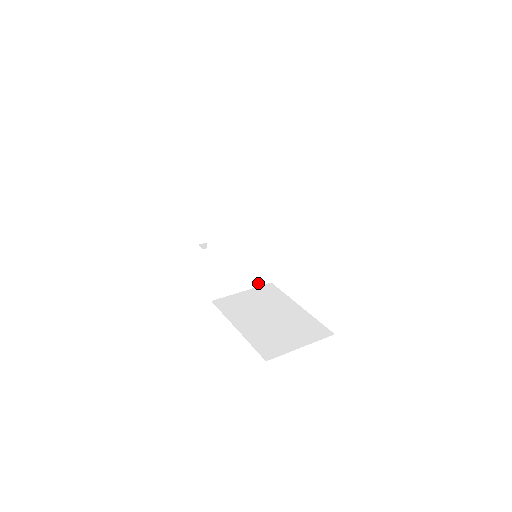
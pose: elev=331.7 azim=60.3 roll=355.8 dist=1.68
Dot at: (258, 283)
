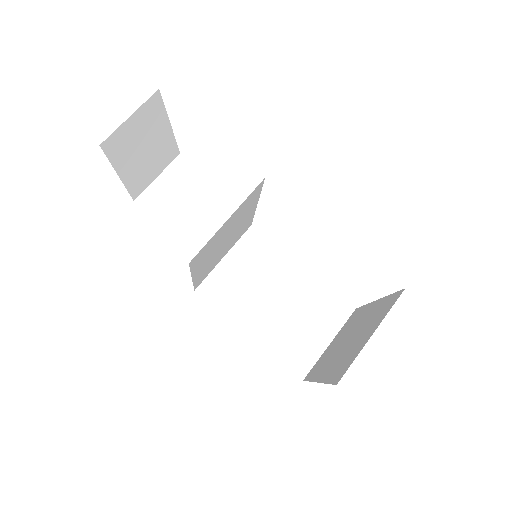
Dot at: (239, 237)
